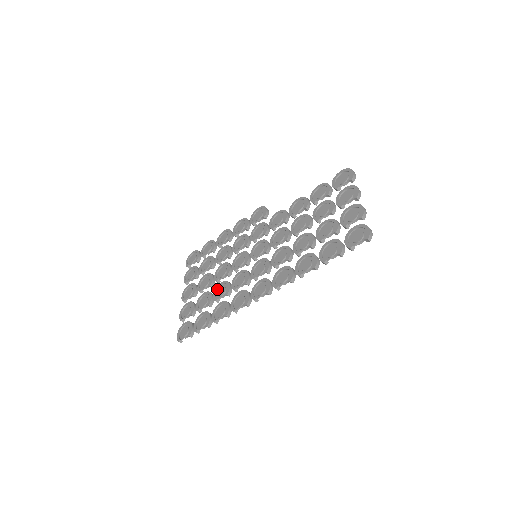
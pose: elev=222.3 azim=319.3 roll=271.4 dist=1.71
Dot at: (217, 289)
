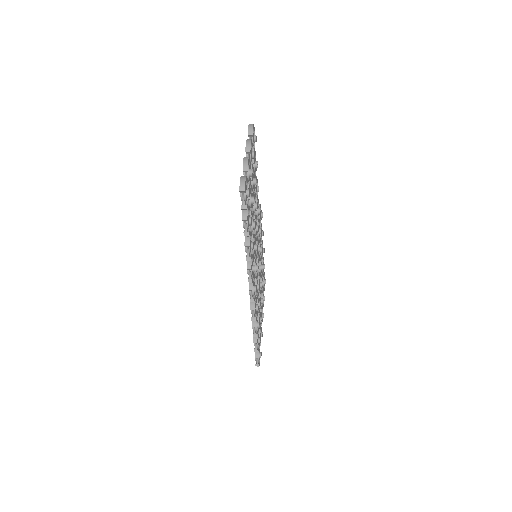
Dot at: occluded
